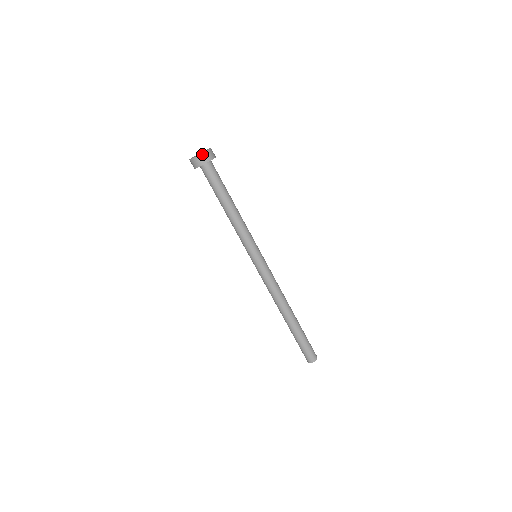
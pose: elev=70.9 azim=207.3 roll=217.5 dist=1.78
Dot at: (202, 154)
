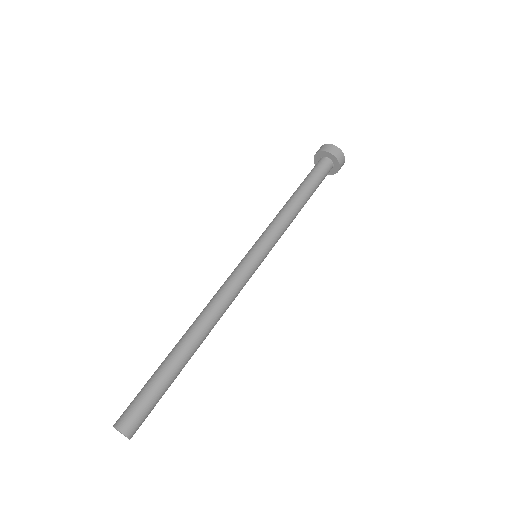
Dot at: (338, 148)
